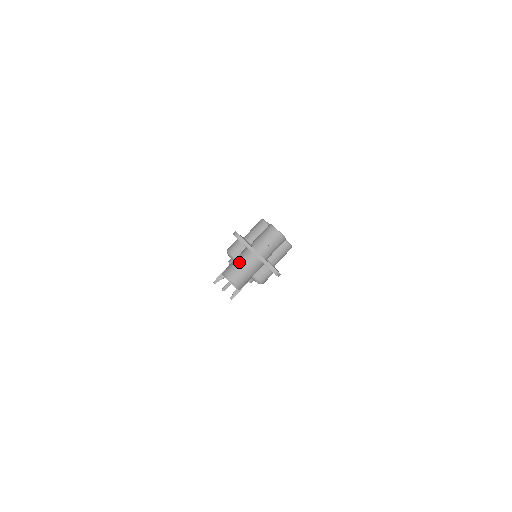
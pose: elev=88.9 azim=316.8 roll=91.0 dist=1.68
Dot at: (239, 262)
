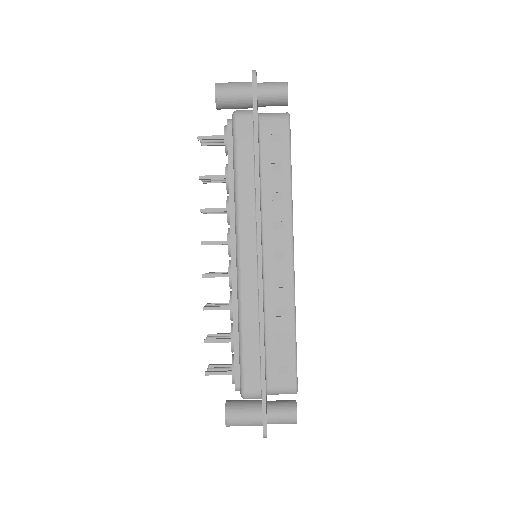
Dot at: occluded
